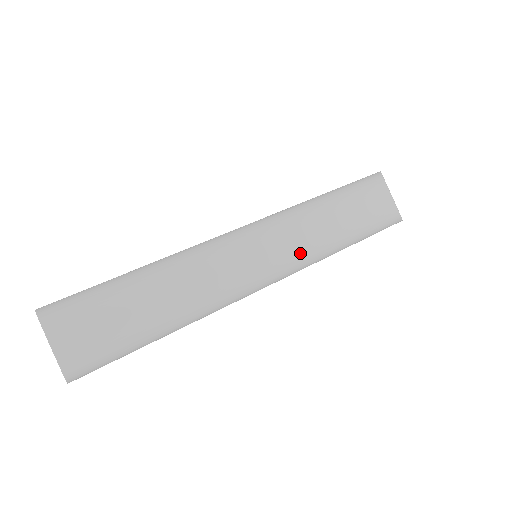
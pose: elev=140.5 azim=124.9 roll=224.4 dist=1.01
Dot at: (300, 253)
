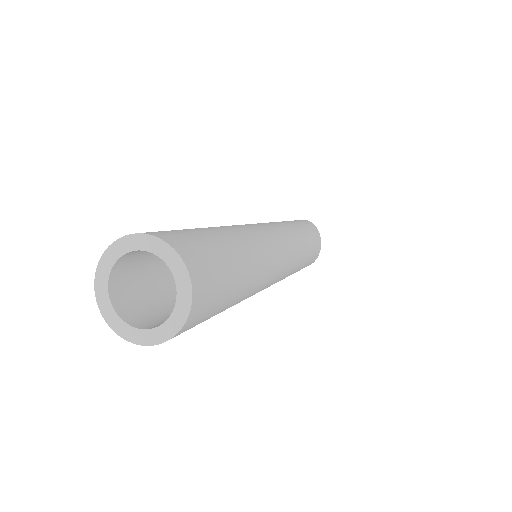
Dot at: (289, 274)
